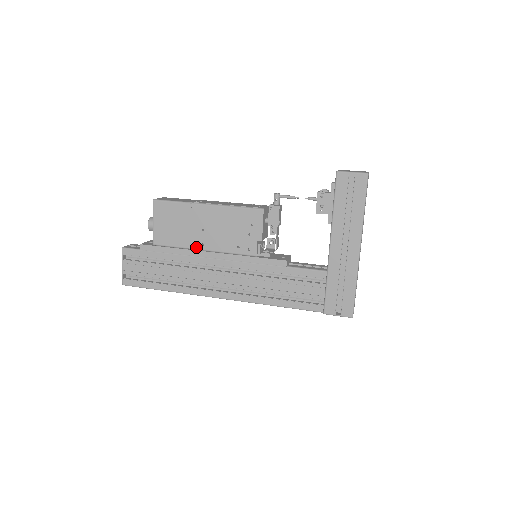
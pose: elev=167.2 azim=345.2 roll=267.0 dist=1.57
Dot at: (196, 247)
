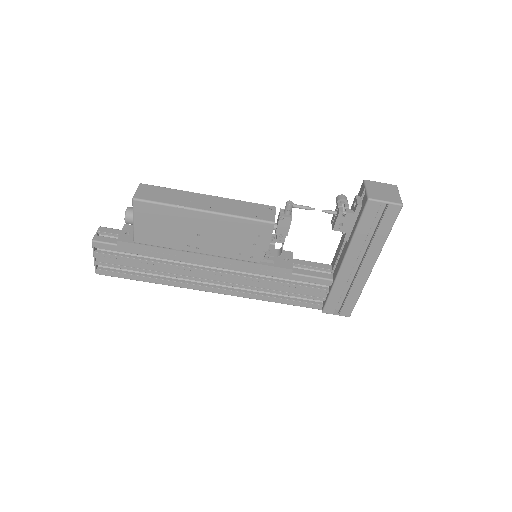
Dot at: (189, 250)
